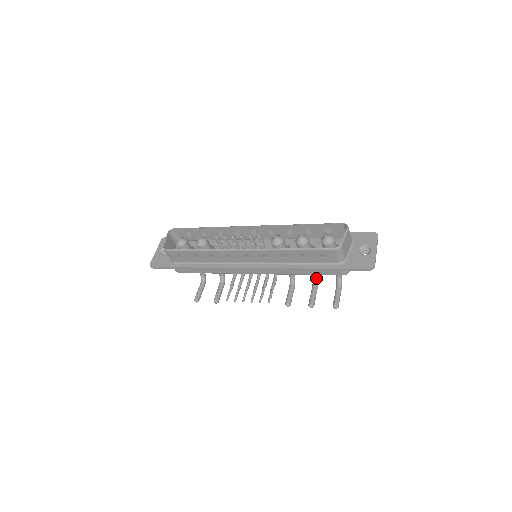
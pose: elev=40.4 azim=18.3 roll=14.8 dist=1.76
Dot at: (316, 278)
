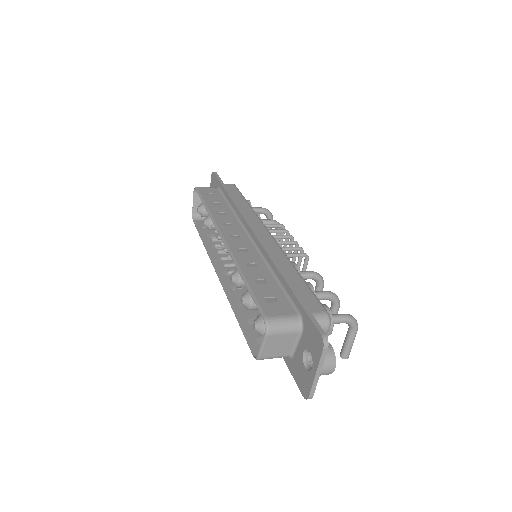
Dot at: (330, 300)
